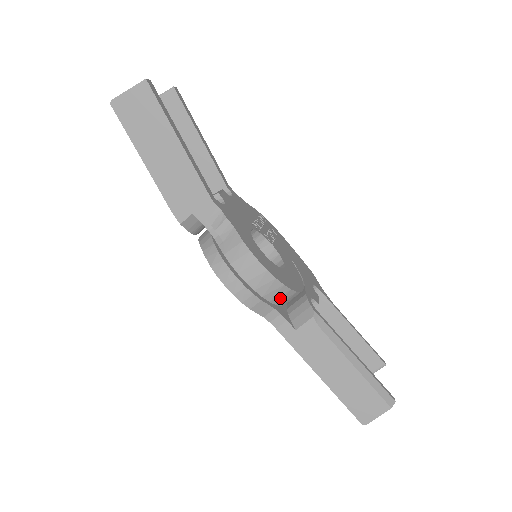
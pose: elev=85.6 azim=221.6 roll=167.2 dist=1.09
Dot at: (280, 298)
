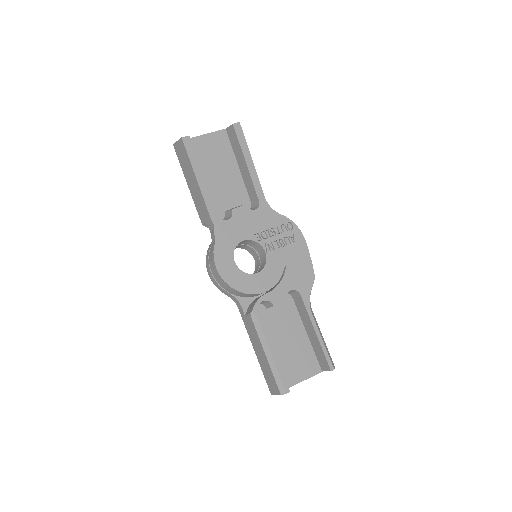
Dot at: (235, 293)
